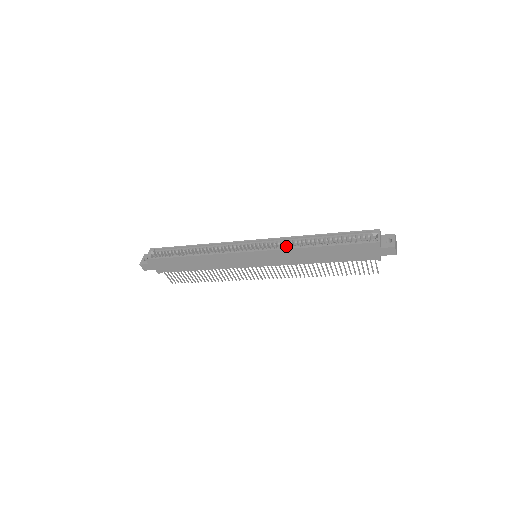
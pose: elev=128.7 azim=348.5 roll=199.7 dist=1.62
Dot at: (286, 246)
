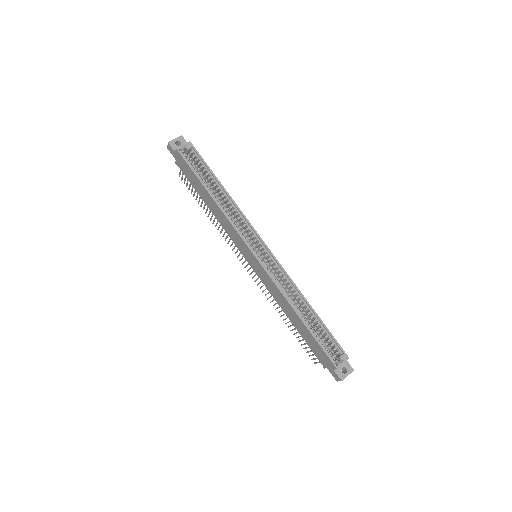
Dot at: (282, 285)
